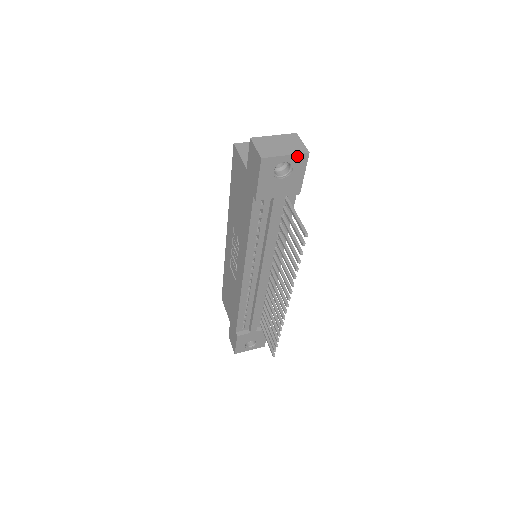
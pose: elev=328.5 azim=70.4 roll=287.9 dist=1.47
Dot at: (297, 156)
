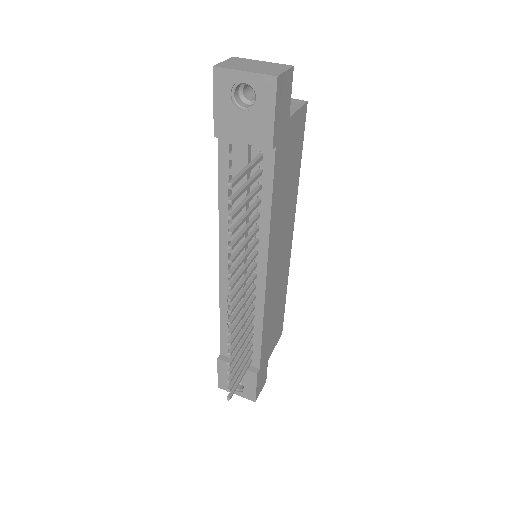
Dot at: (261, 78)
